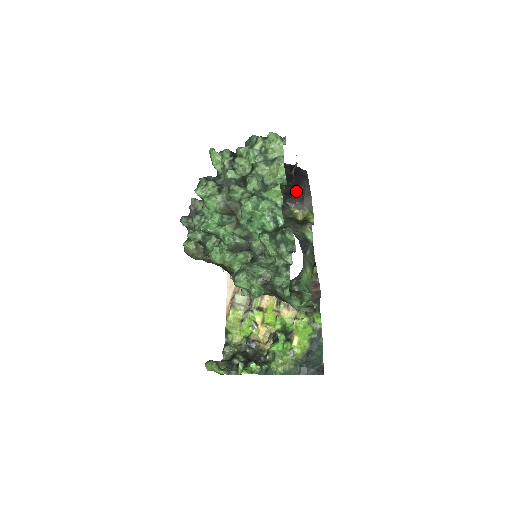
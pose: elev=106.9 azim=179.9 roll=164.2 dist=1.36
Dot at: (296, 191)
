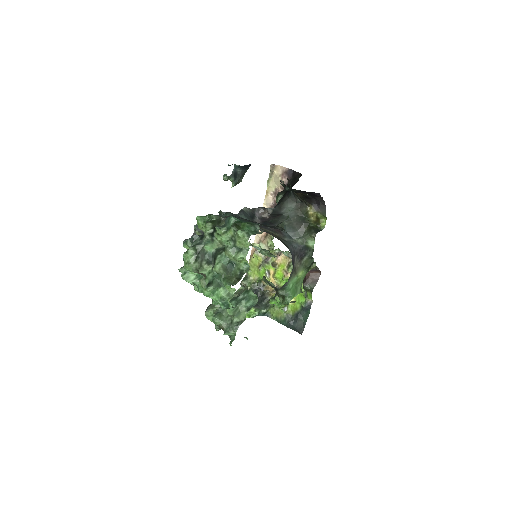
Dot at: (313, 198)
